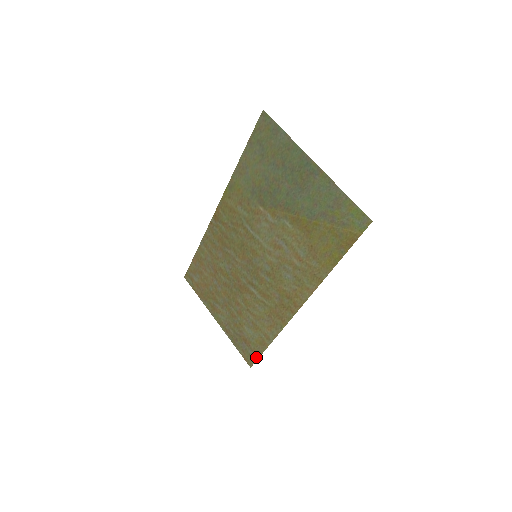
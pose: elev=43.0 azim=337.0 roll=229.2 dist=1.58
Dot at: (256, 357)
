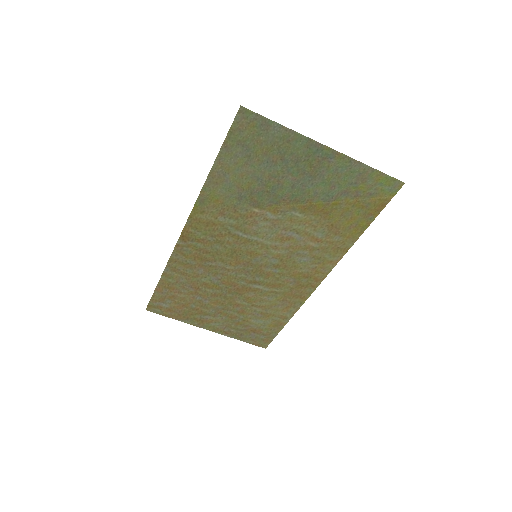
Dot at: (271, 338)
